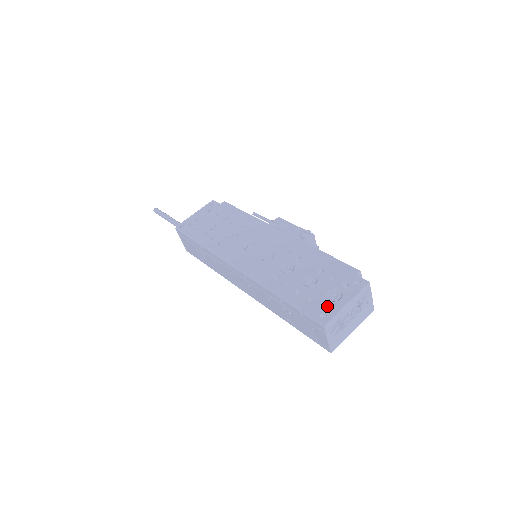
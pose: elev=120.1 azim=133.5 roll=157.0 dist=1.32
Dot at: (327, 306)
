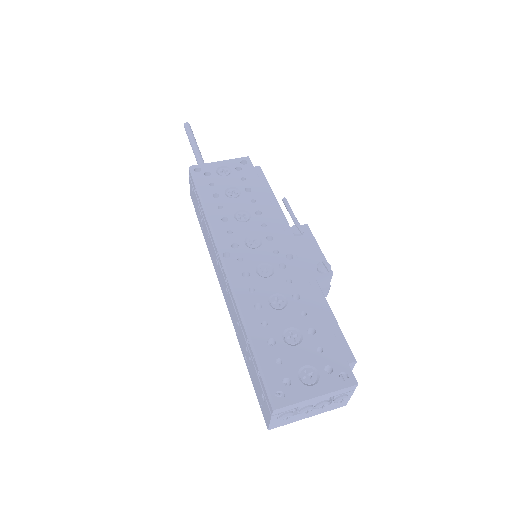
Dot at: (292, 385)
